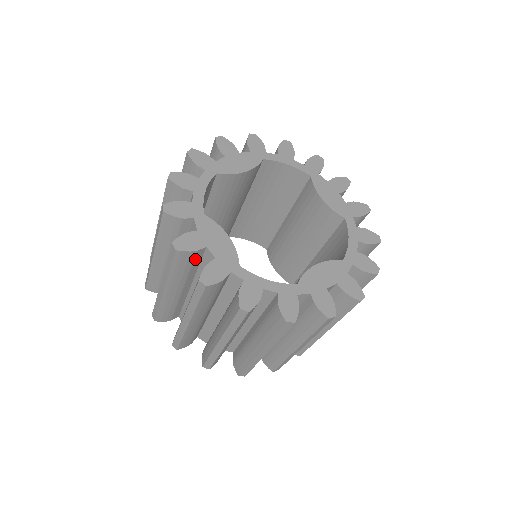
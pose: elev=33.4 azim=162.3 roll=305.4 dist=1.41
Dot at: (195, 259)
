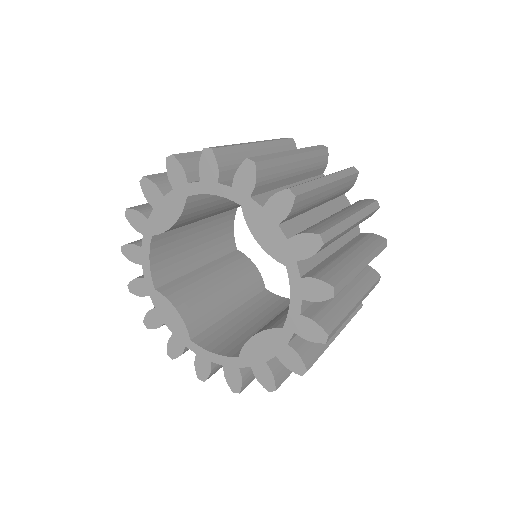
Dot at: occluded
